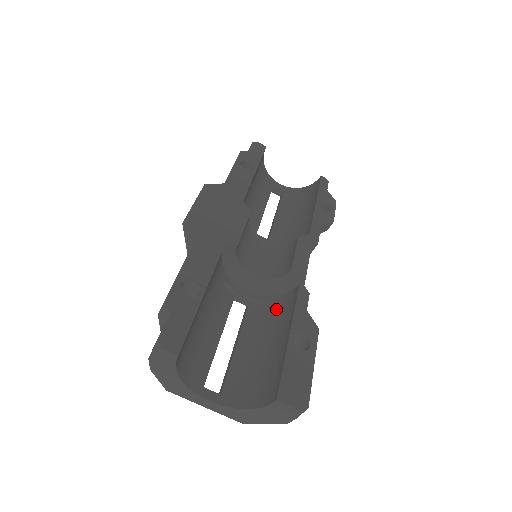
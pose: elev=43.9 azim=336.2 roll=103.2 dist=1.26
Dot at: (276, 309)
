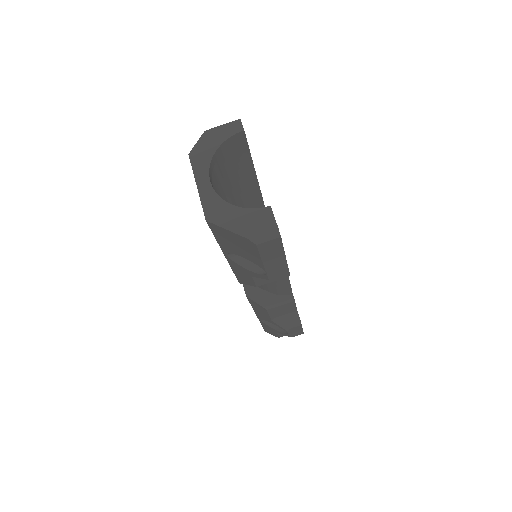
Dot at: occluded
